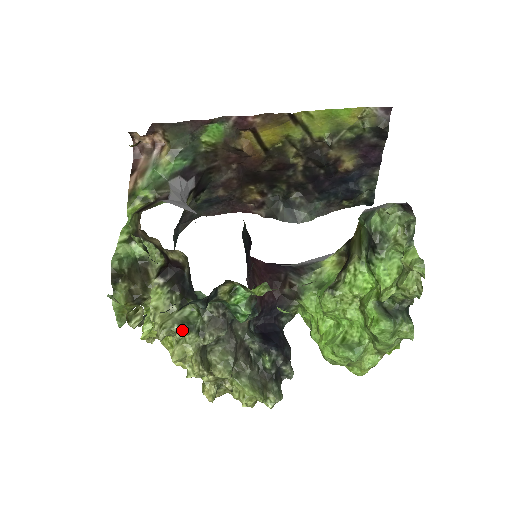
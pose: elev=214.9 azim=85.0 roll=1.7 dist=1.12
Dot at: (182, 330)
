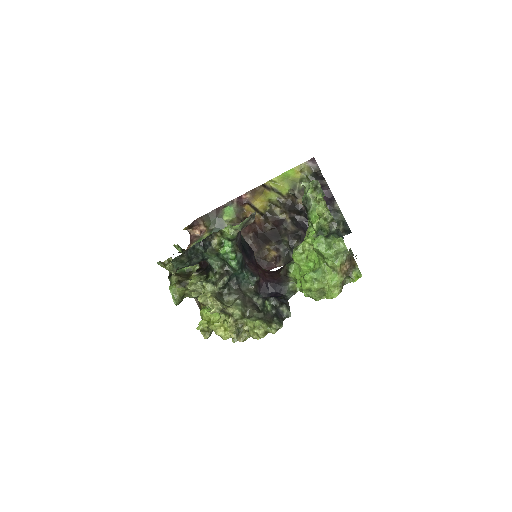
Dot at: (203, 283)
